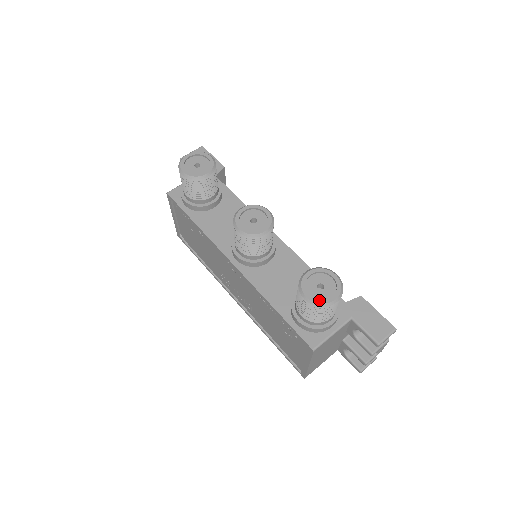
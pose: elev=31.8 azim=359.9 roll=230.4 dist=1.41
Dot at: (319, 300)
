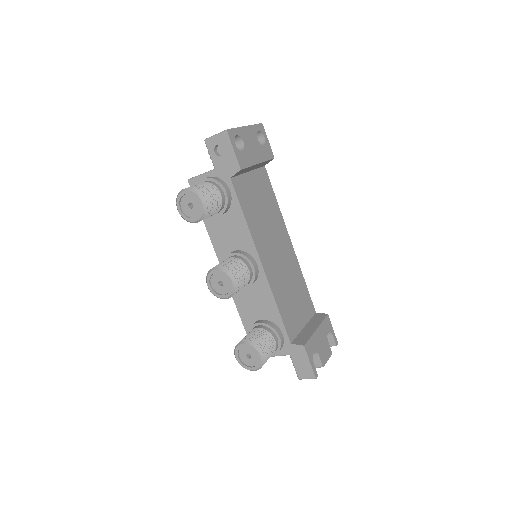
Dot at: (243, 365)
